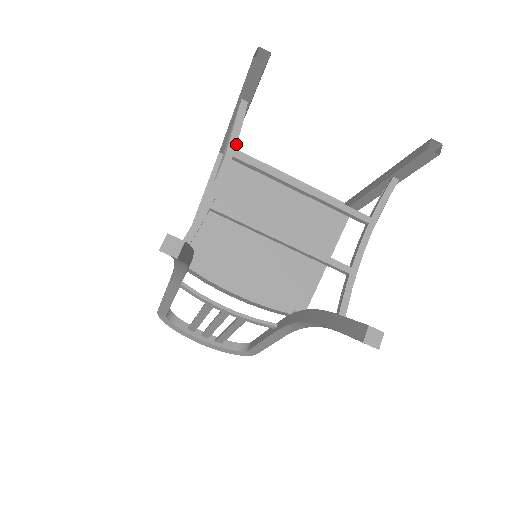
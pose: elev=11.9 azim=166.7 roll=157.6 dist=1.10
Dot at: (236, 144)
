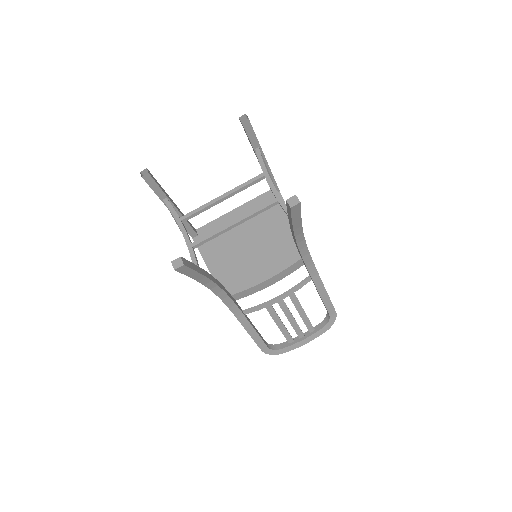
Dot at: (178, 216)
